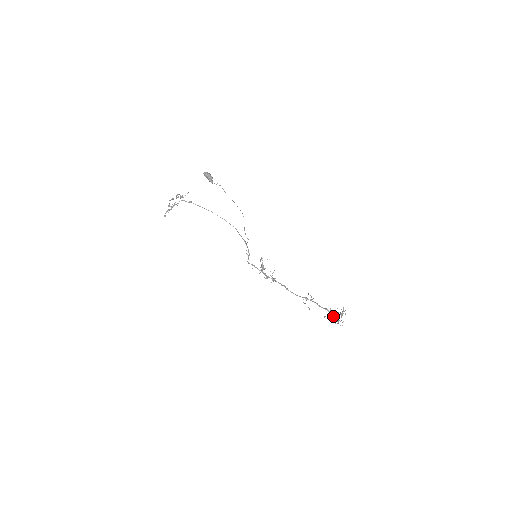
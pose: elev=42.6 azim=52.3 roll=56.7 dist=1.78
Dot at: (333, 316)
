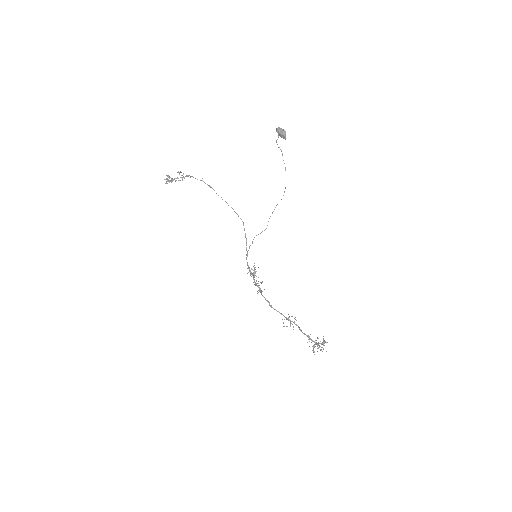
Dot at: (313, 345)
